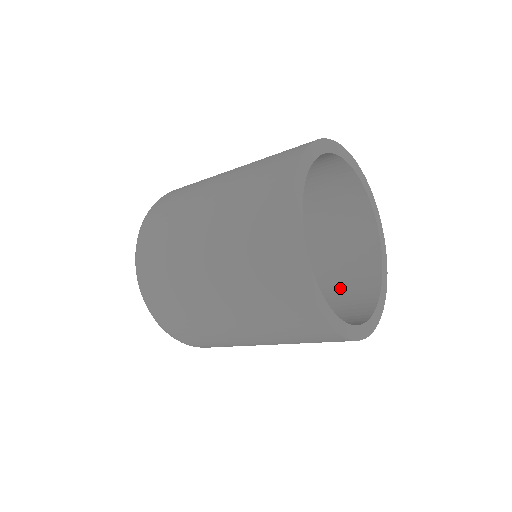
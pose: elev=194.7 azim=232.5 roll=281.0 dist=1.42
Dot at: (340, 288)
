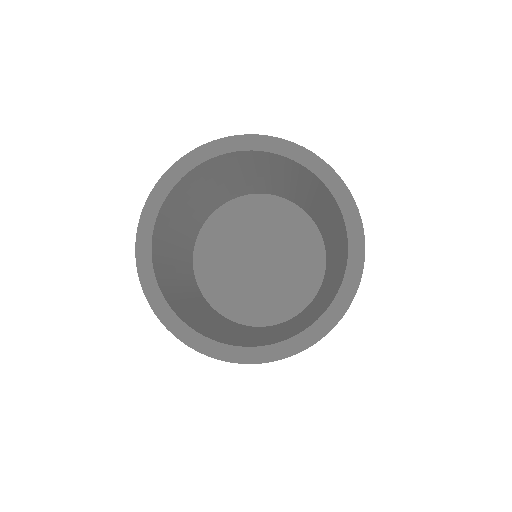
Dot at: (339, 249)
